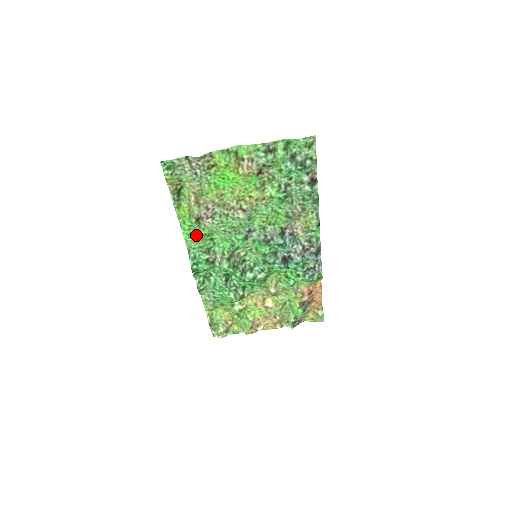
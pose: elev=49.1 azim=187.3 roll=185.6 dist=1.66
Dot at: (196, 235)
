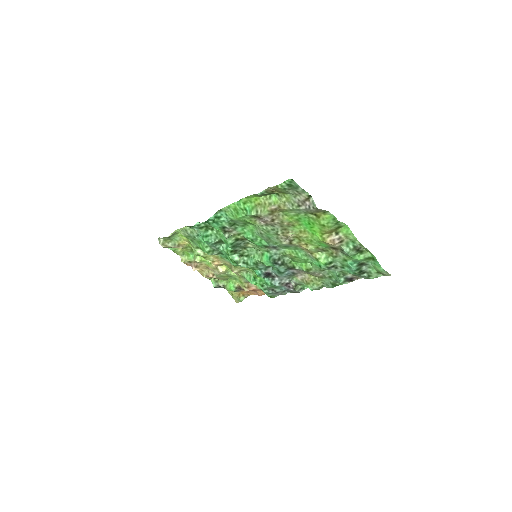
Dot at: (241, 216)
